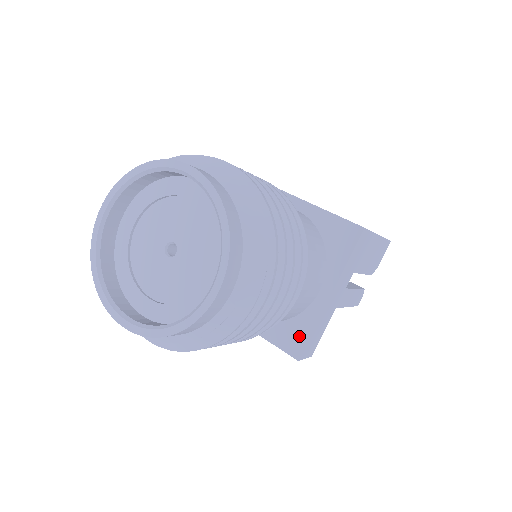
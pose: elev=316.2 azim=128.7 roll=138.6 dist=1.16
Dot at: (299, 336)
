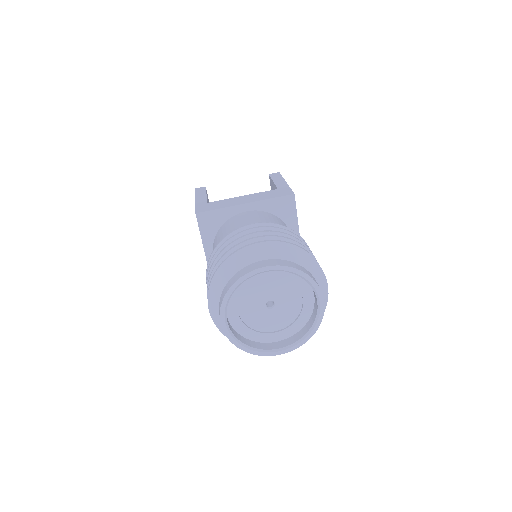
Dot at: occluded
